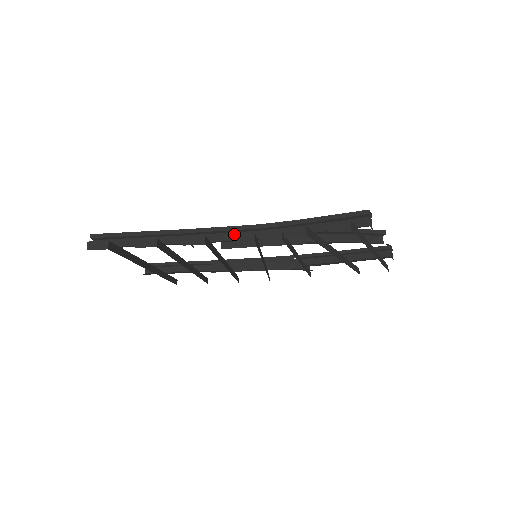
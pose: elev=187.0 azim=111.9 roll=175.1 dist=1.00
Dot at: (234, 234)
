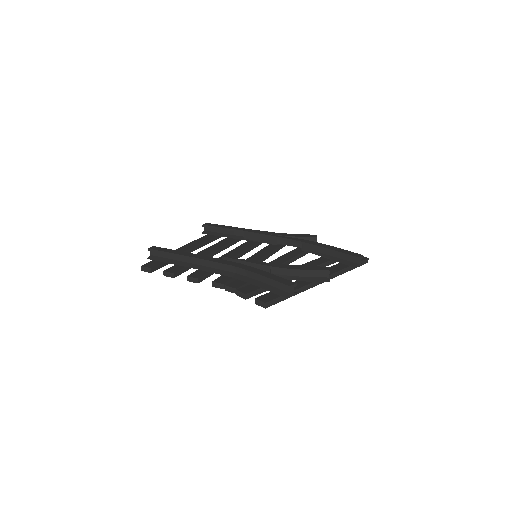
Dot at: (213, 282)
